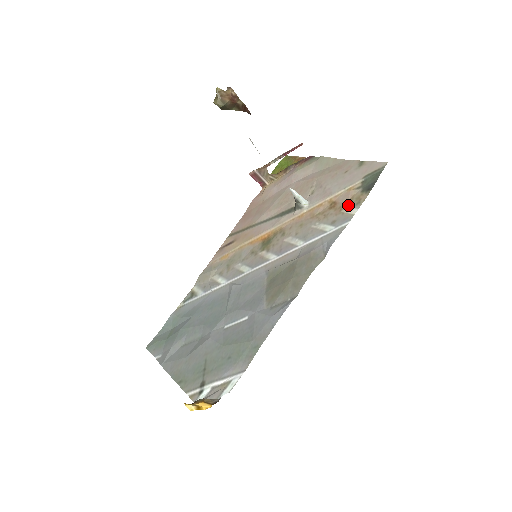
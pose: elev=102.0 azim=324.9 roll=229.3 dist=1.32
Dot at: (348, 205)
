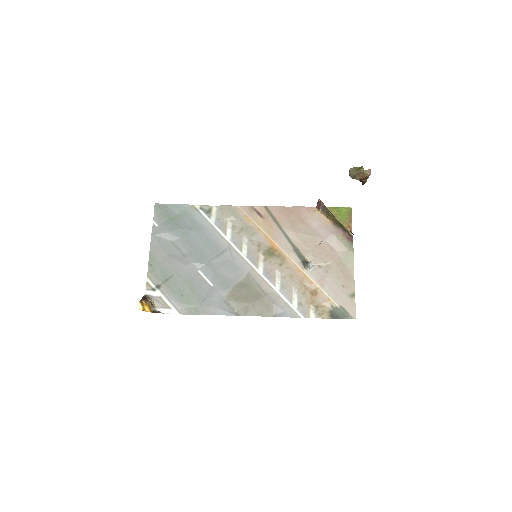
Dot at: (316, 307)
